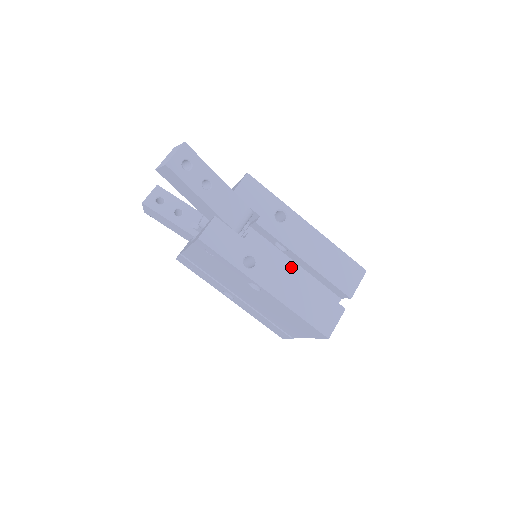
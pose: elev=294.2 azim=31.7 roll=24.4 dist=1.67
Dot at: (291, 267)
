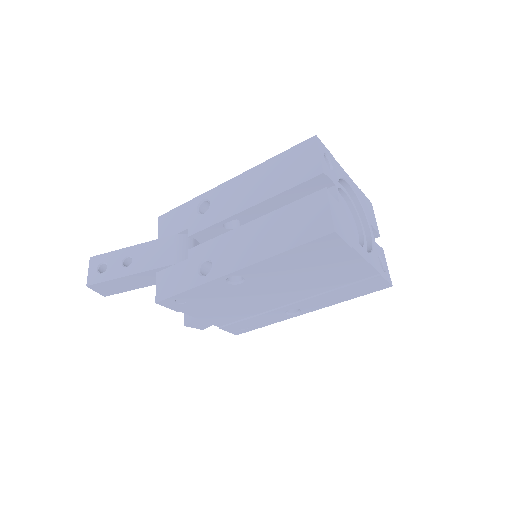
Dot at: (241, 227)
